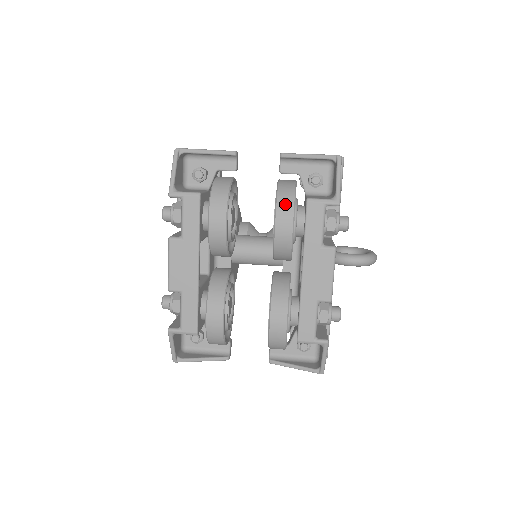
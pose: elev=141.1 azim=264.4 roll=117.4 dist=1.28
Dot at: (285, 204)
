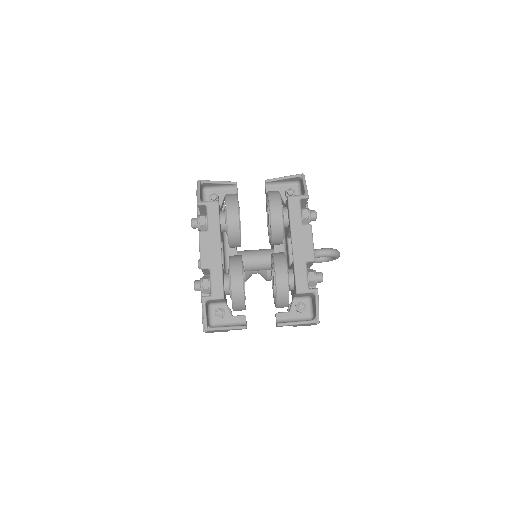
Dot at: (275, 198)
